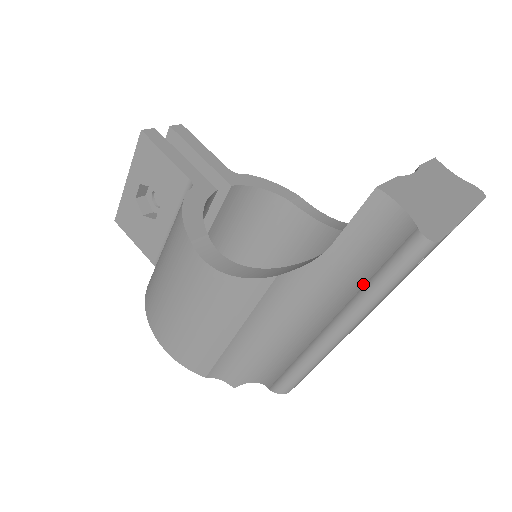
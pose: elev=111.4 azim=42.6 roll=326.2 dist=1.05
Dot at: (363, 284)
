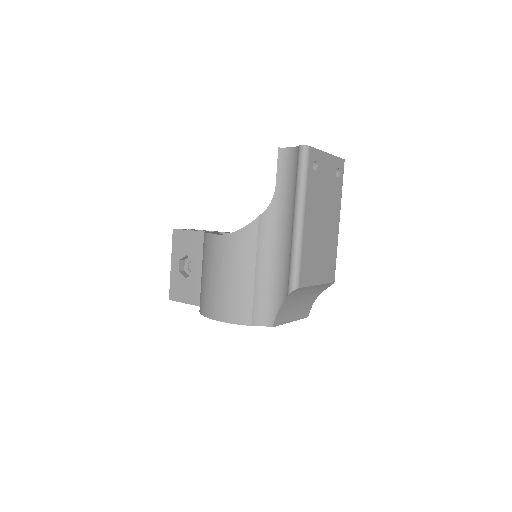
Dot at: (295, 188)
